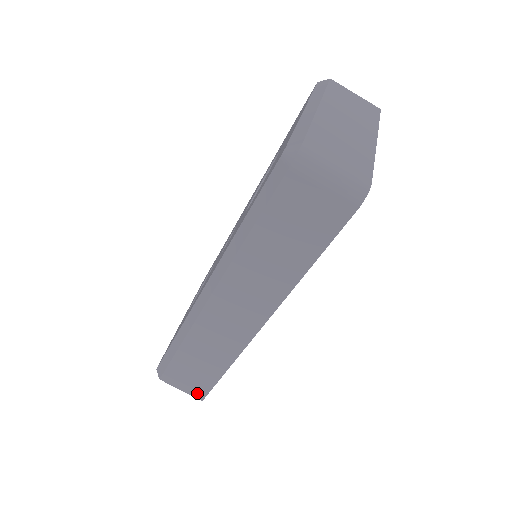
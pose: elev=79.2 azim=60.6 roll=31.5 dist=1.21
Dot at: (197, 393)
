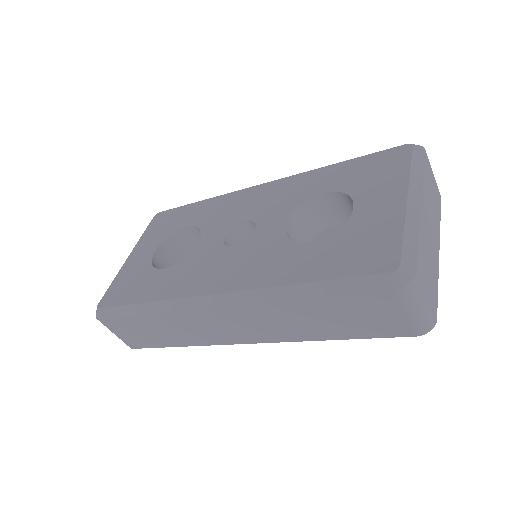
Dot at: (131, 343)
